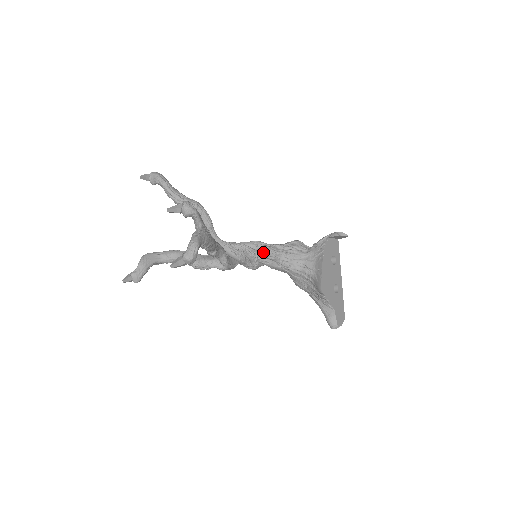
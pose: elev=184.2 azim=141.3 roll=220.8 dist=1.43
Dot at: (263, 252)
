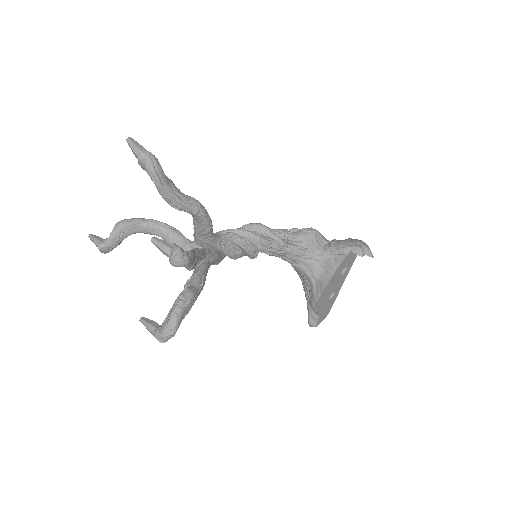
Dot at: (267, 250)
